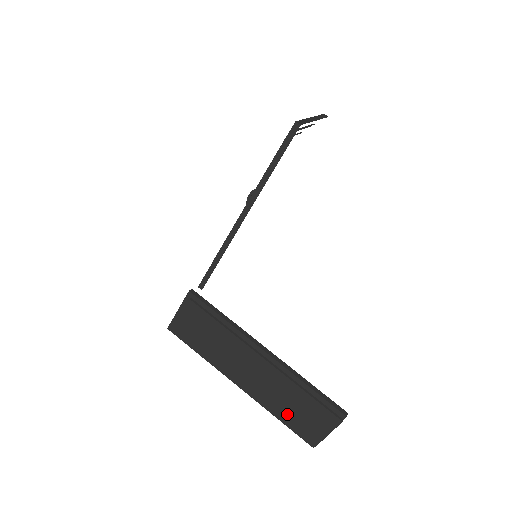
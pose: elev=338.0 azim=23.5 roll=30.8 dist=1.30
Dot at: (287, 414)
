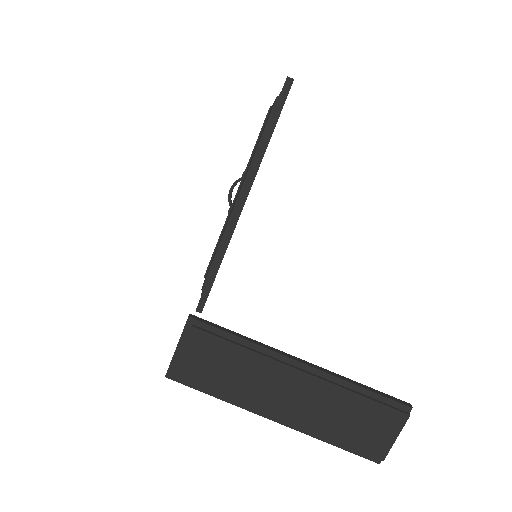
Dot at: (342, 432)
